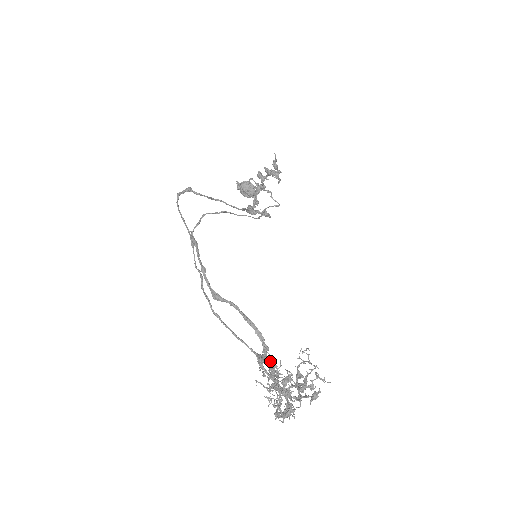
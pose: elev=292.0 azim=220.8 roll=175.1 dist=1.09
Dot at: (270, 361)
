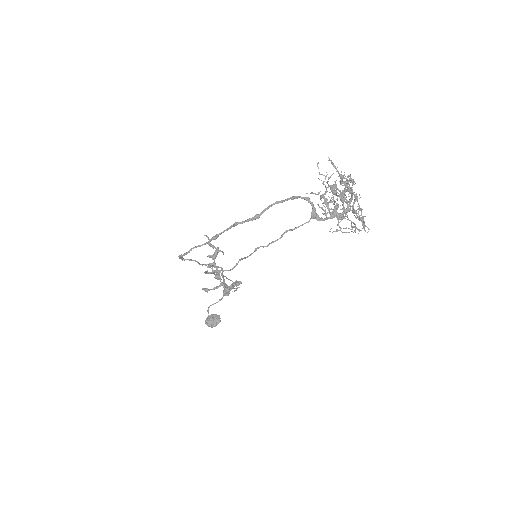
Dot at: occluded
